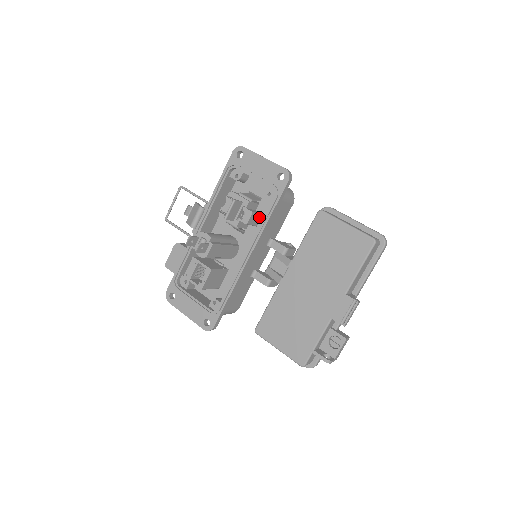
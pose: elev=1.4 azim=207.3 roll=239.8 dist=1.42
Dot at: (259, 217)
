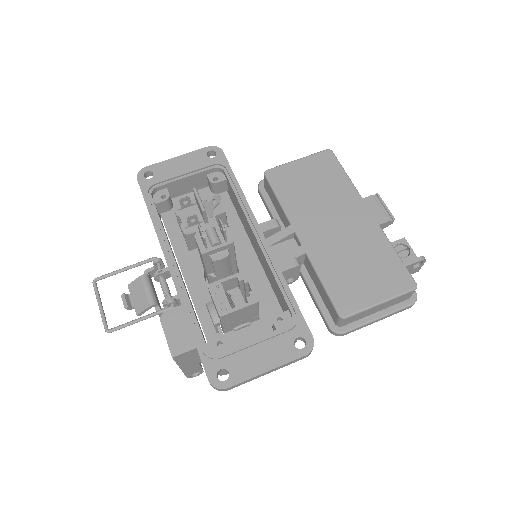
Dot at: occluded
